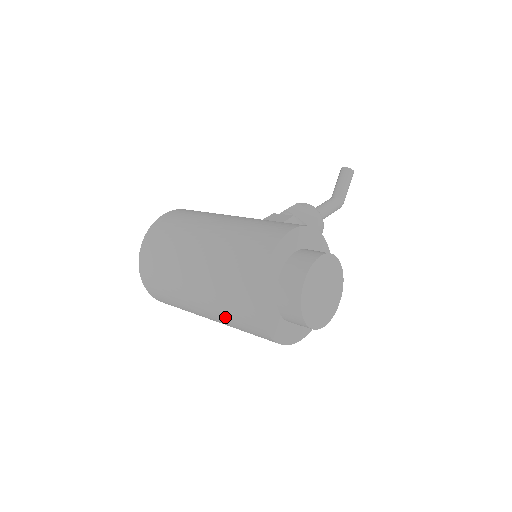
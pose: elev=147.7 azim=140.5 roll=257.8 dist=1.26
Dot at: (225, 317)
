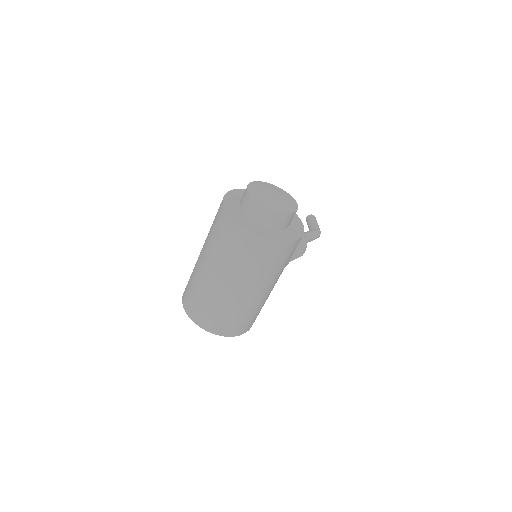
Dot at: (233, 261)
